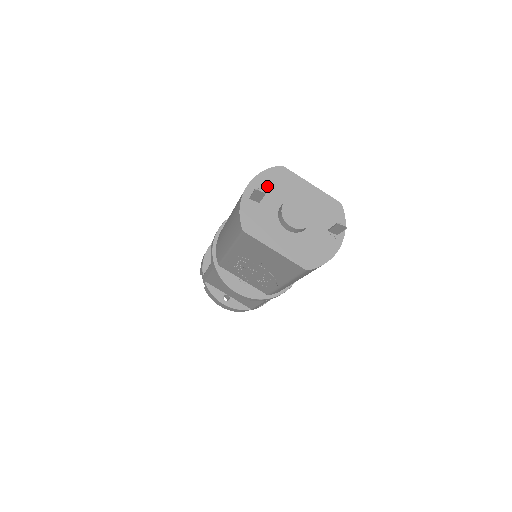
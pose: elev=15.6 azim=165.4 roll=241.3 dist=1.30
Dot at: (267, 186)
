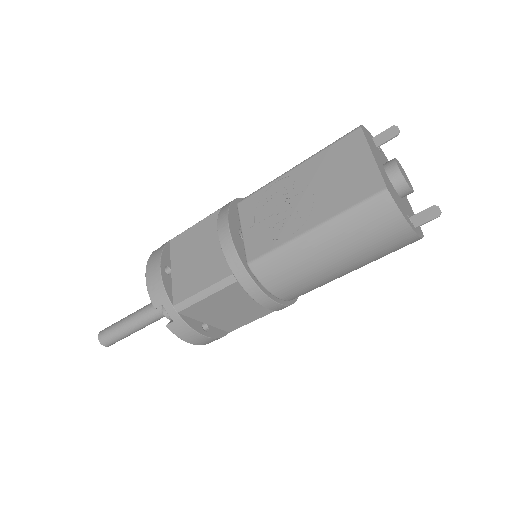
Dot at: (385, 158)
